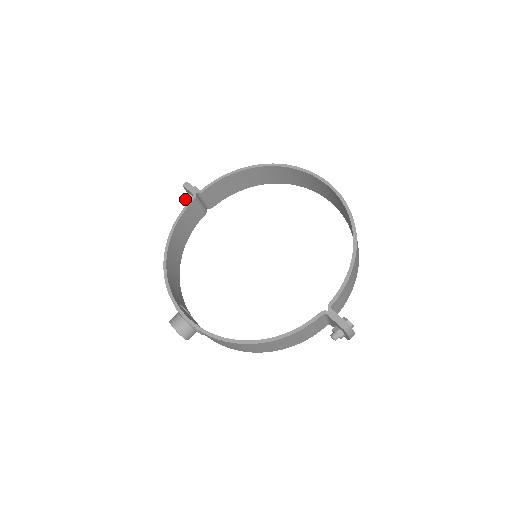
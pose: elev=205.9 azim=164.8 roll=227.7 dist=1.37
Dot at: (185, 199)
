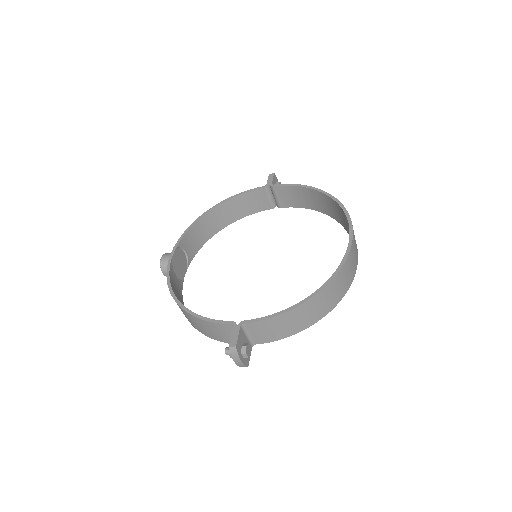
Dot at: occluded
